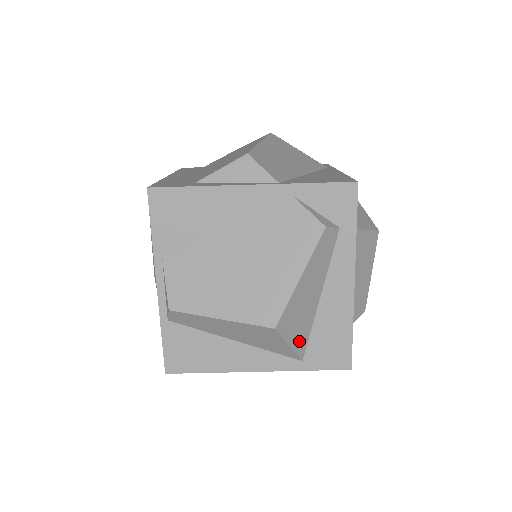
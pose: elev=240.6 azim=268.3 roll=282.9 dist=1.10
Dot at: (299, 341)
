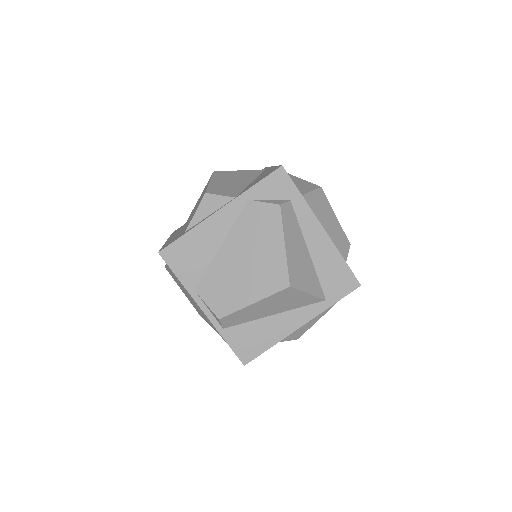
Dot at: (314, 288)
